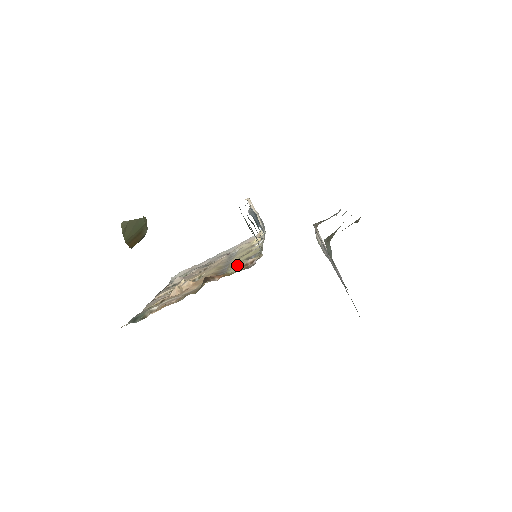
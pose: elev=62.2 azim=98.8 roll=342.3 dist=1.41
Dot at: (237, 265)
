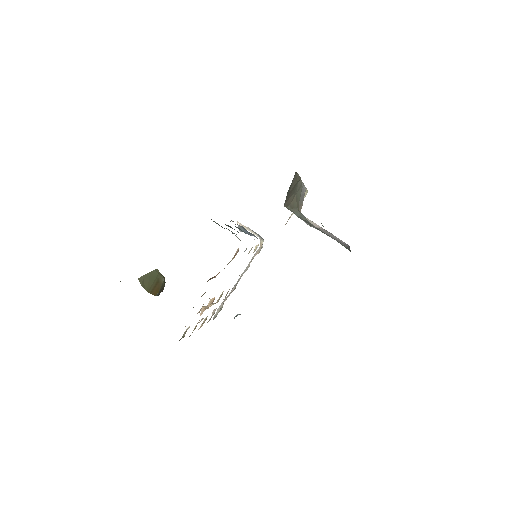
Dot at: occluded
